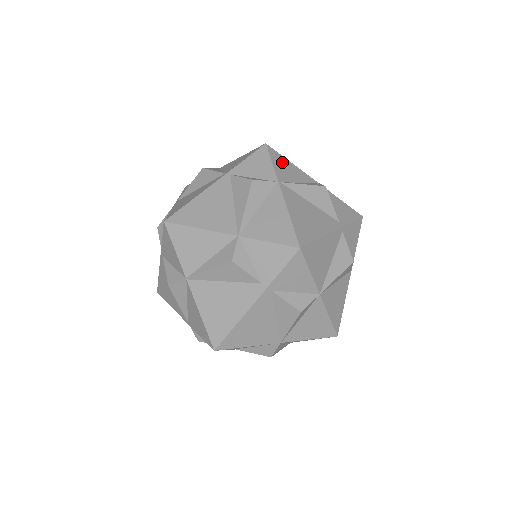
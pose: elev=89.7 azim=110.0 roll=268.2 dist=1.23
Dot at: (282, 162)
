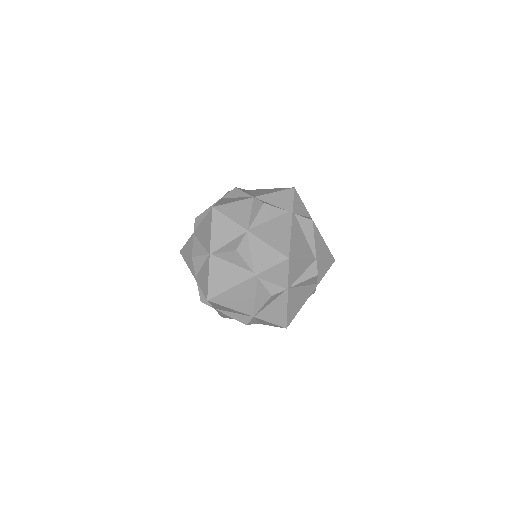
Dot at: (296, 266)
